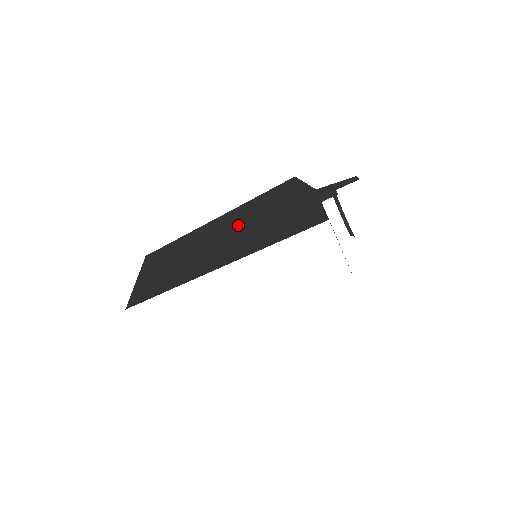
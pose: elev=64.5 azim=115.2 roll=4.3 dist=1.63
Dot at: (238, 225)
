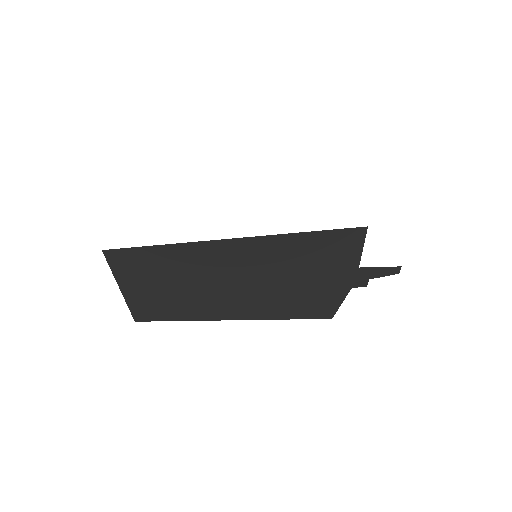
Dot at: occluded
